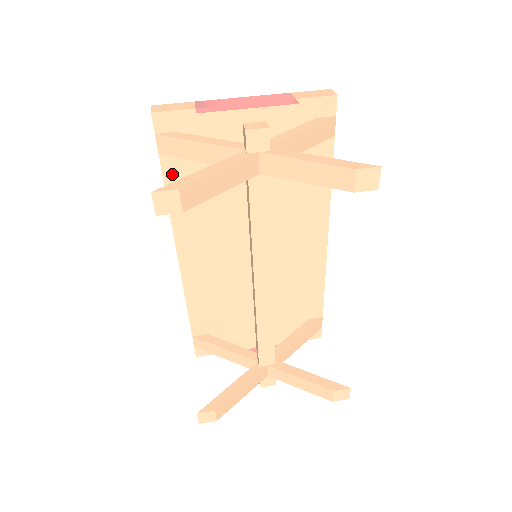
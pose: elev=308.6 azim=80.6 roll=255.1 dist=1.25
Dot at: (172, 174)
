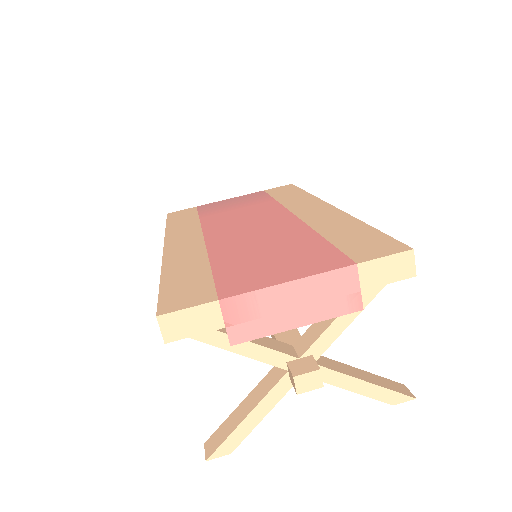
Dot at: occluded
